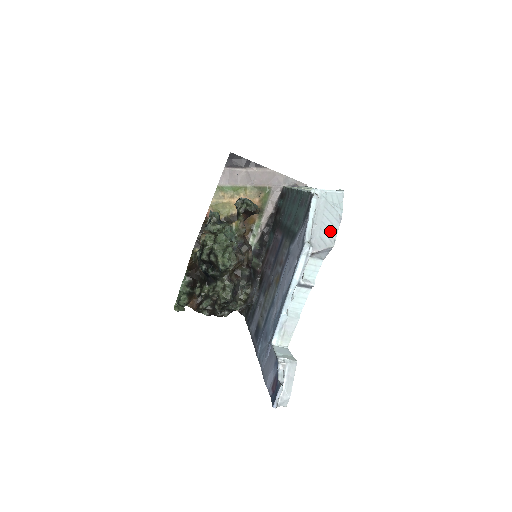
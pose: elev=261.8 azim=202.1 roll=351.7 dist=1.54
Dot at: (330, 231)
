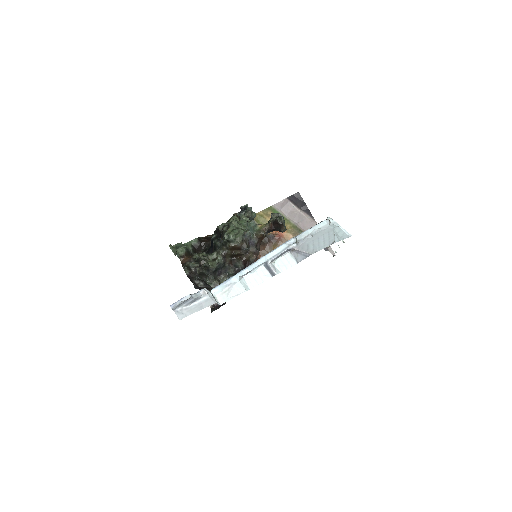
Dot at: (318, 245)
